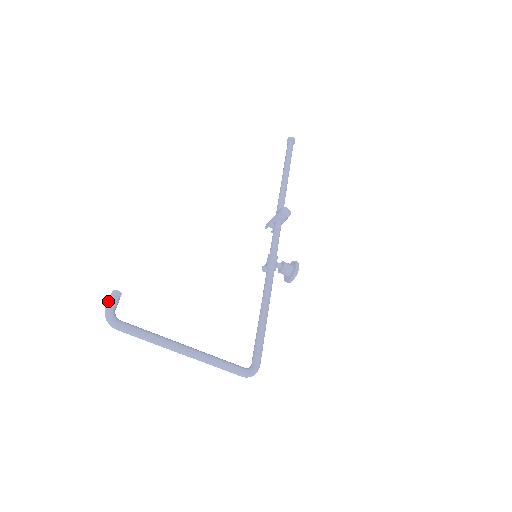
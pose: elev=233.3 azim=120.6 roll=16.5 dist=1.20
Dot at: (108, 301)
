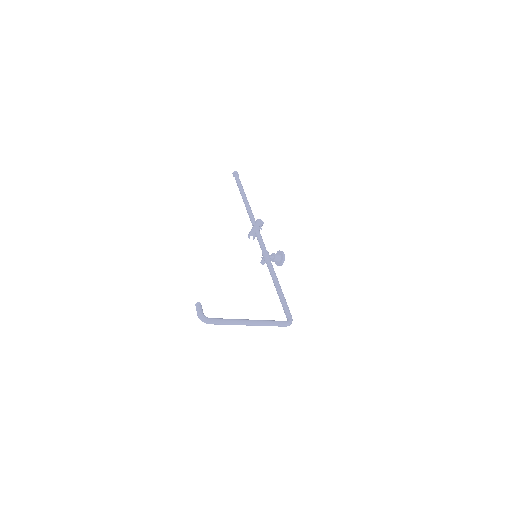
Dot at: (197, 310)
